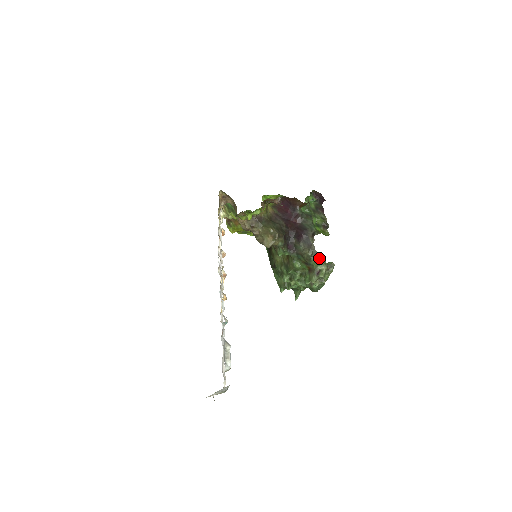
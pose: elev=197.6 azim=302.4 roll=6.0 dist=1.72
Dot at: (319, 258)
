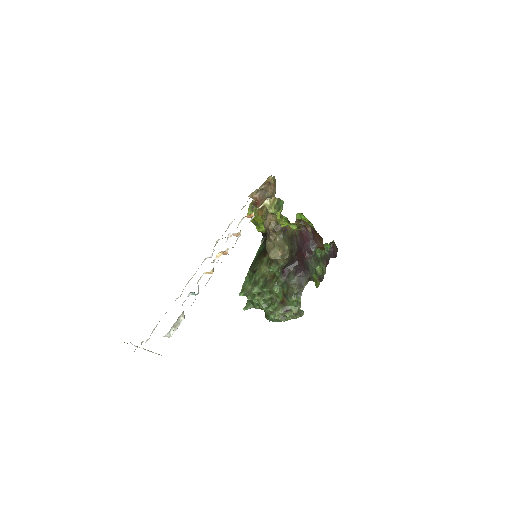
Dot at: (299, 301)
